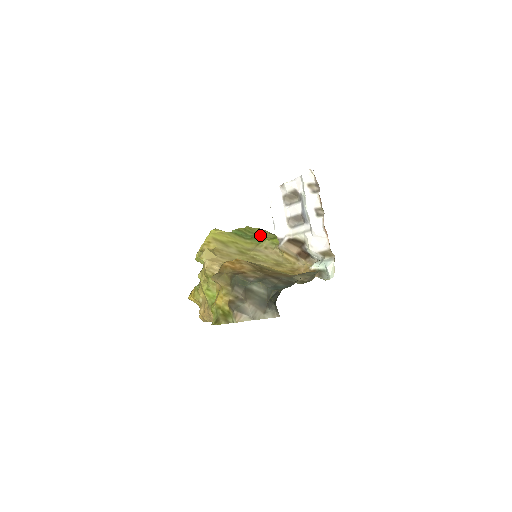
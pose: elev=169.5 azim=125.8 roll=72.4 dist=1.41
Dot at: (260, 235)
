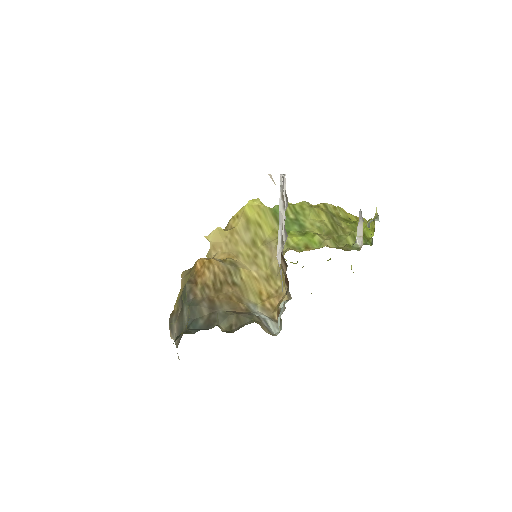
Dot at: (301, 221)
